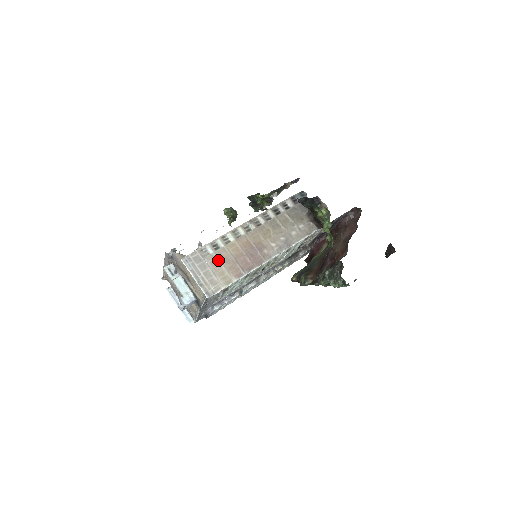
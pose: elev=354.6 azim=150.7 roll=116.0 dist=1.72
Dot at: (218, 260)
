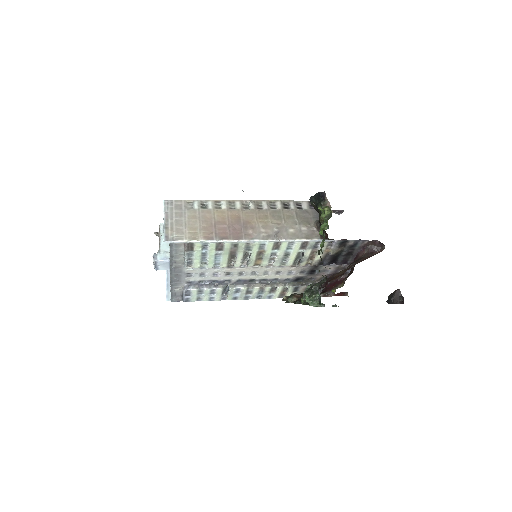
Dot at: (198, 216)
